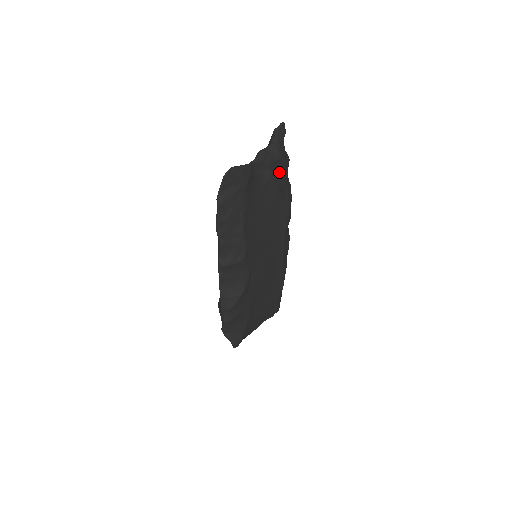
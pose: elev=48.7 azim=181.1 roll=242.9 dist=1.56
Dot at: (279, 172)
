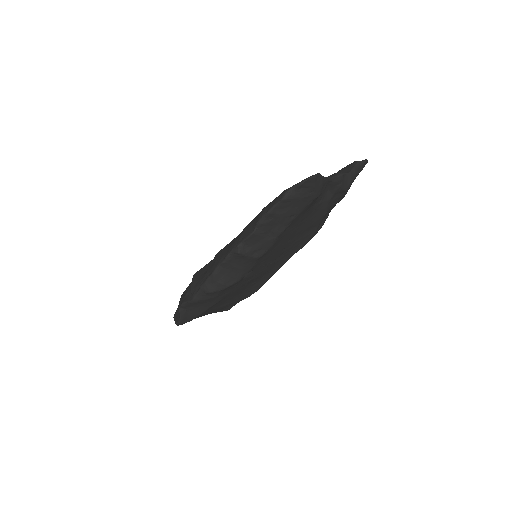
Dot at: (335, 200)
